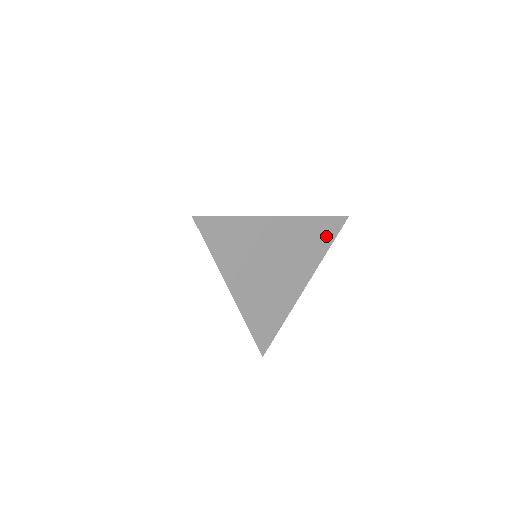
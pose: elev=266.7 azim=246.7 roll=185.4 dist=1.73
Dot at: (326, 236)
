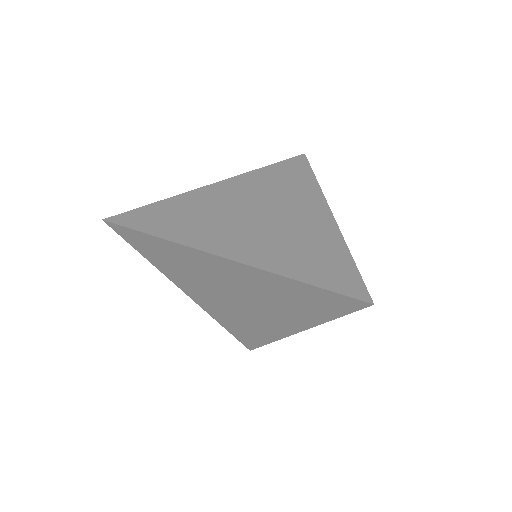
Dot at: (298, 173)
